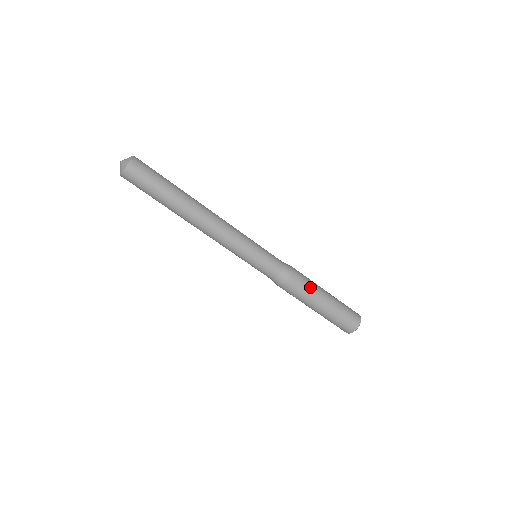
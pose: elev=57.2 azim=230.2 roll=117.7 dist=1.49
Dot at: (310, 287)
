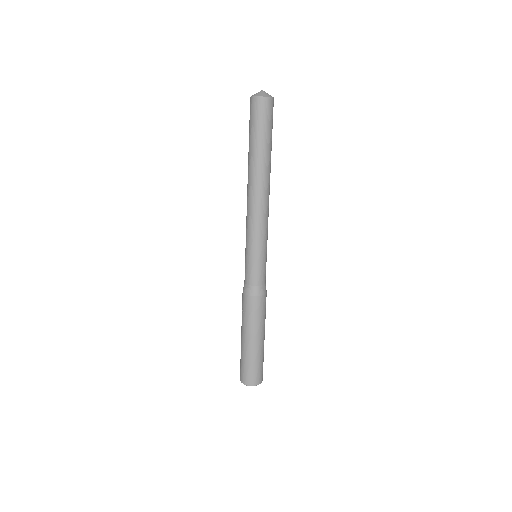
Dot at: (263, 319)
